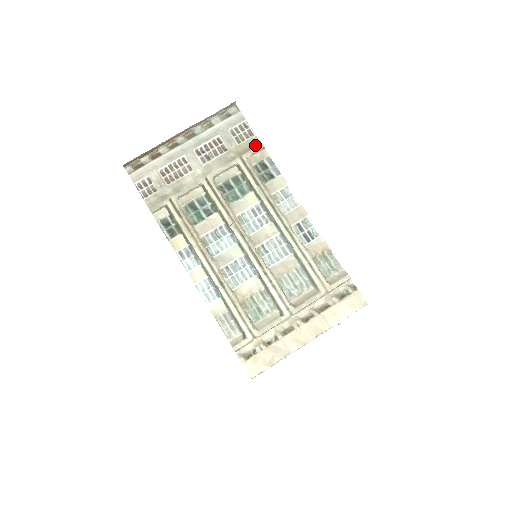
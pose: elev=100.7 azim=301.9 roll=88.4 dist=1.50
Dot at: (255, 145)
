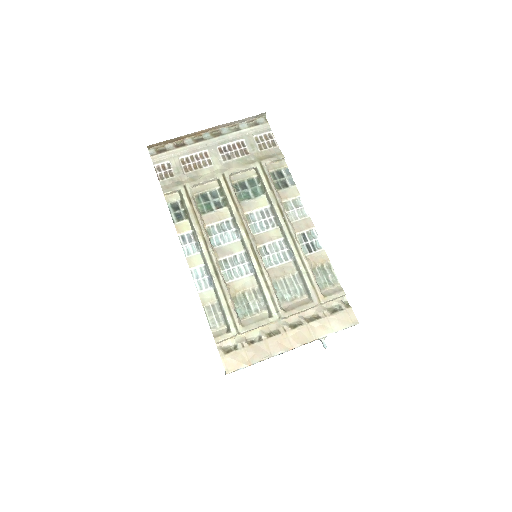
Dot at: (276, 154)
